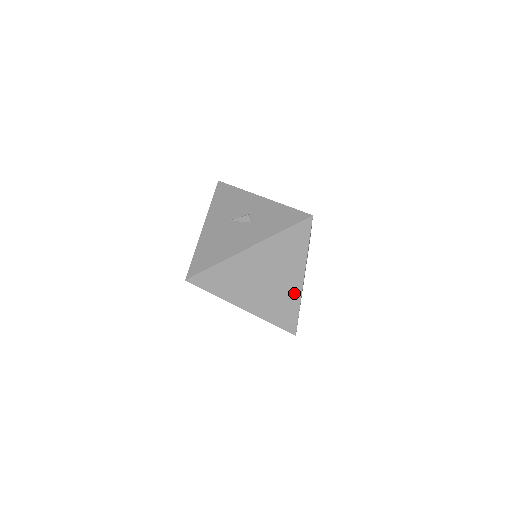
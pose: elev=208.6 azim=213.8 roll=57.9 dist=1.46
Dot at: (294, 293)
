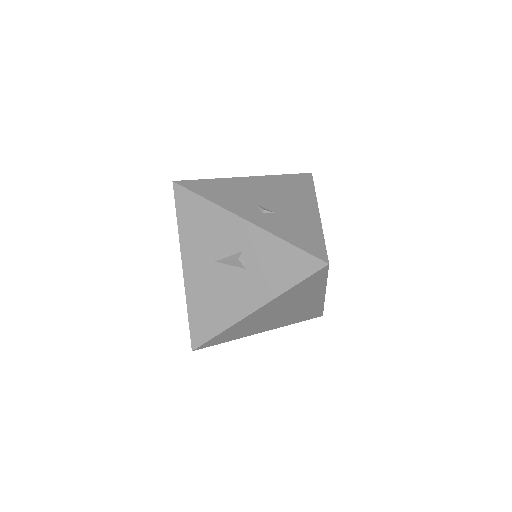
Dot at: (316, 304)
